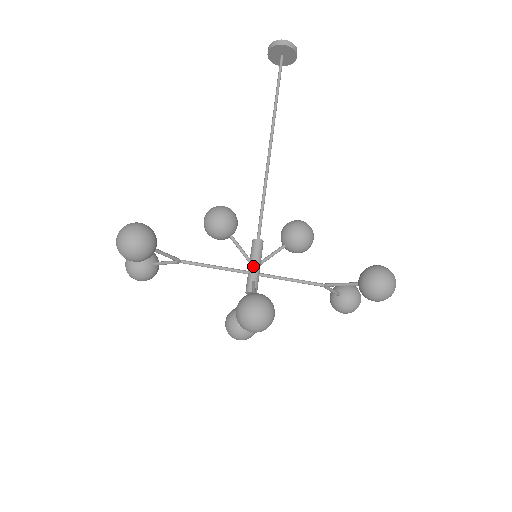
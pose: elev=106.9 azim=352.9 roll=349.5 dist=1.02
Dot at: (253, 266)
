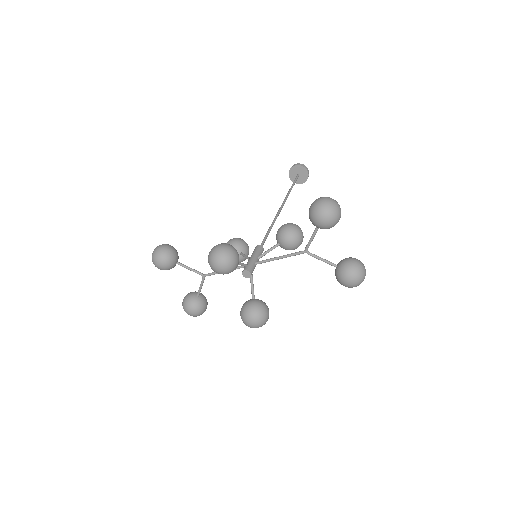
Dot at: (249, 258)
